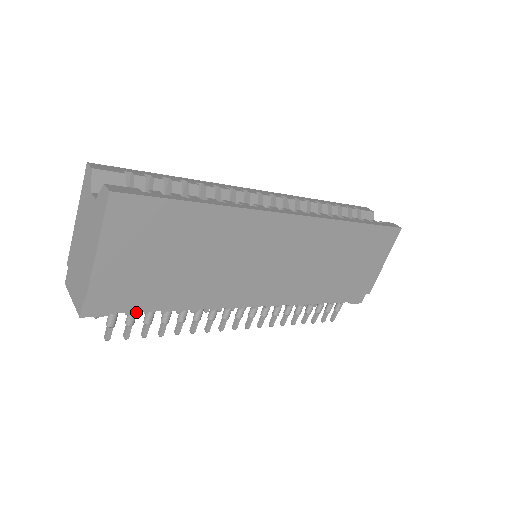
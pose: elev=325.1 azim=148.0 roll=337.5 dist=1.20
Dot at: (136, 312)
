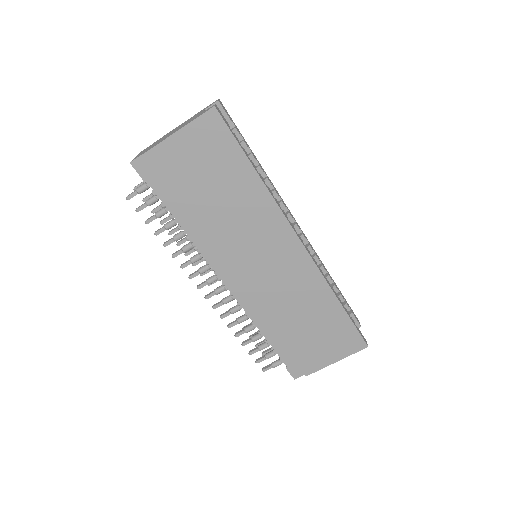
Dot at: (158, 199)
